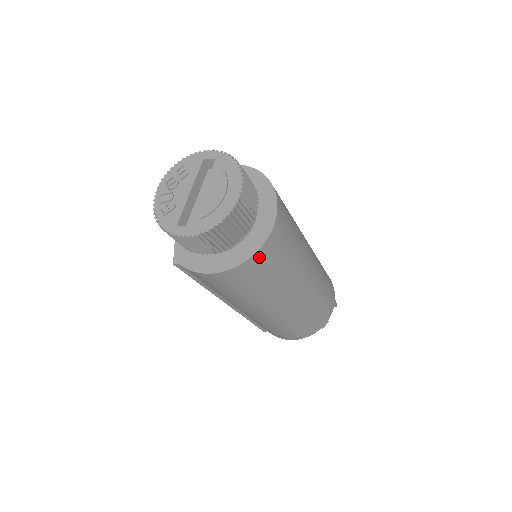
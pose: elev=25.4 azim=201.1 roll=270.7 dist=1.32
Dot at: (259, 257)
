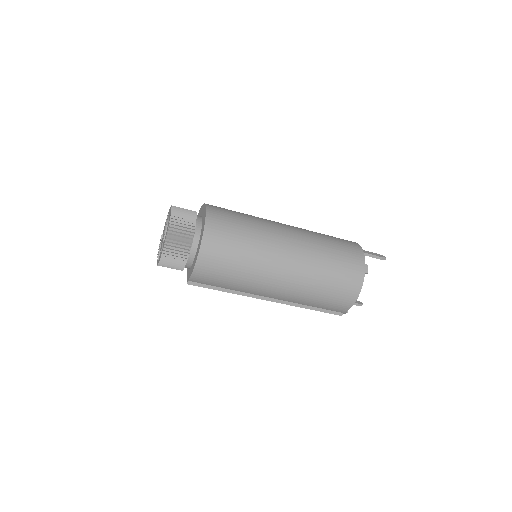
Dot at: (210, 235)
